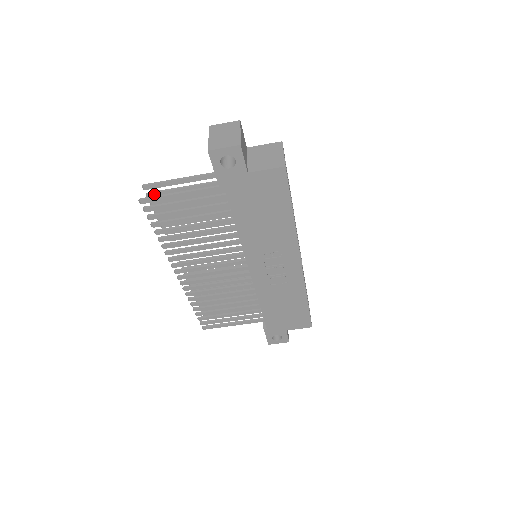
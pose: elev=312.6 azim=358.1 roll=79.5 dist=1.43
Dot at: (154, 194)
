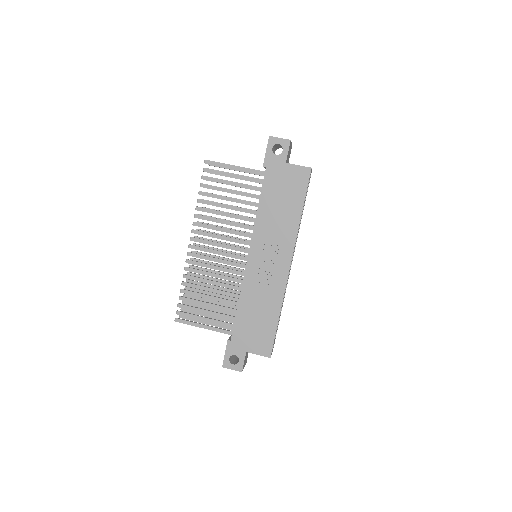
Dot at: occluded
